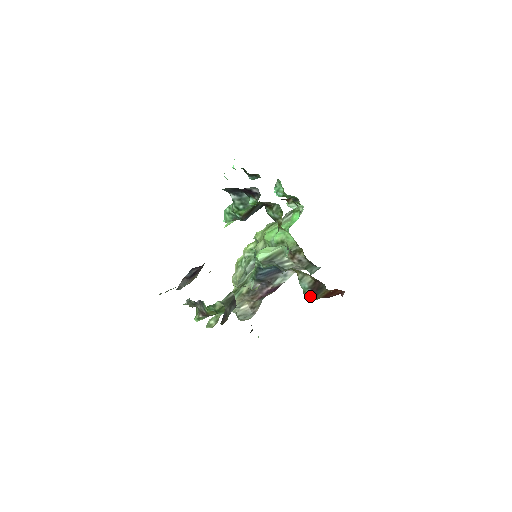
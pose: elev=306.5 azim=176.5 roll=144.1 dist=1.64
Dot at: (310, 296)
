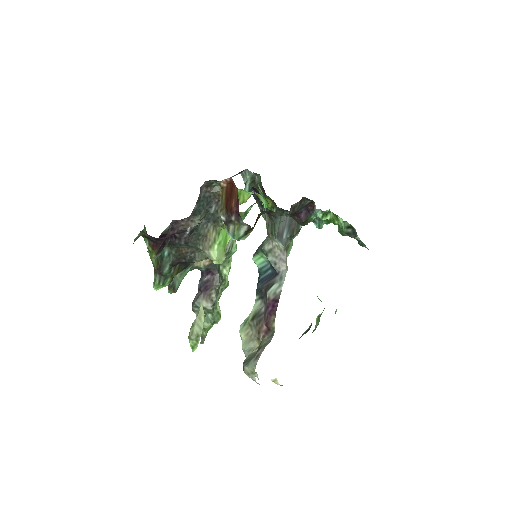
Dot at: (224, 220)
